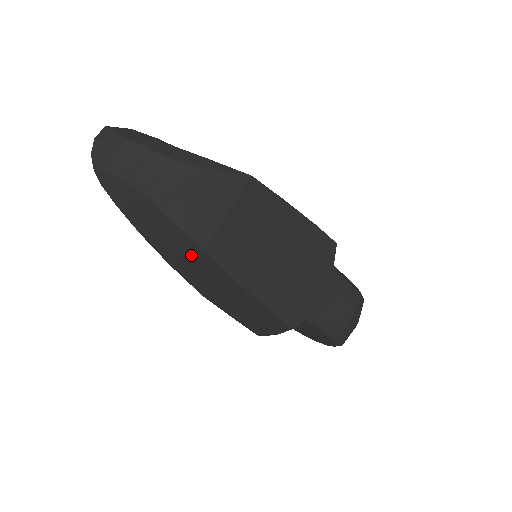
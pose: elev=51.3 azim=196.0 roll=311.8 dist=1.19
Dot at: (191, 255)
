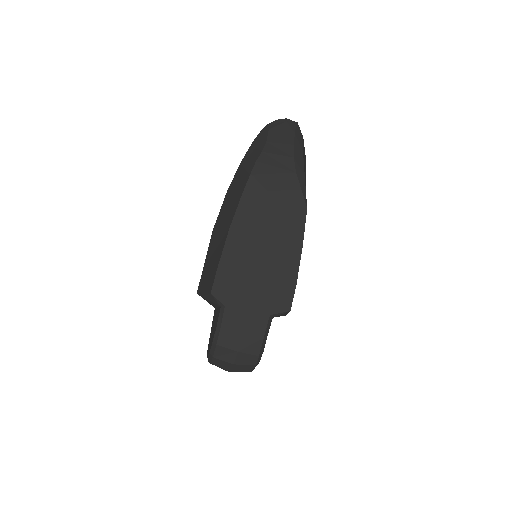
Dot at: (237, 192)
